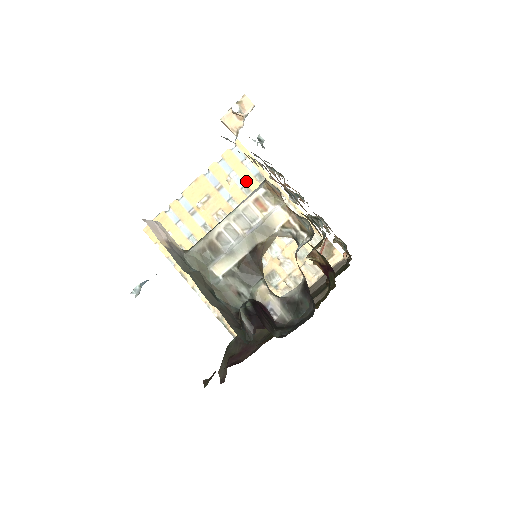
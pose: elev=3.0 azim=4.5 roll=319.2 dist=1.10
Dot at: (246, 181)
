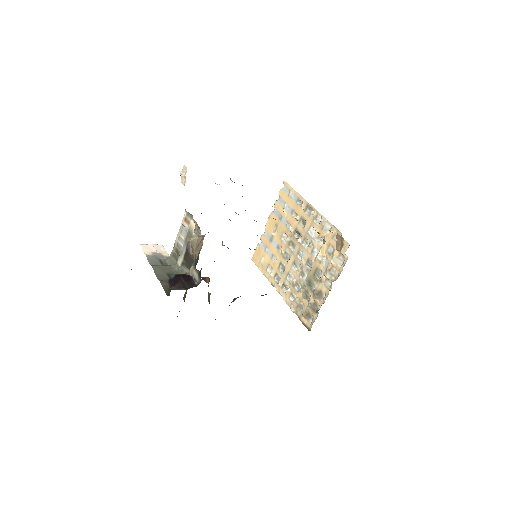
Dot at: (293, 207)
